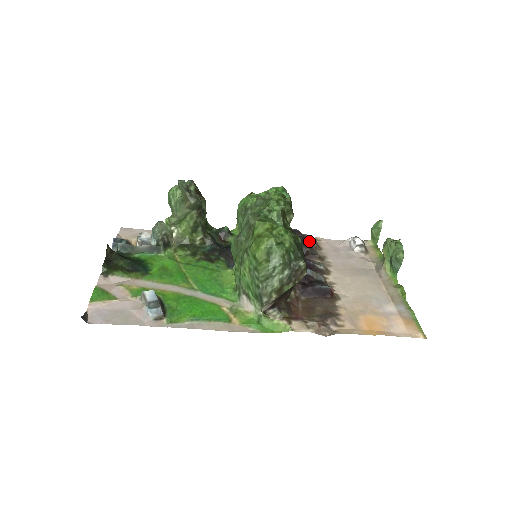
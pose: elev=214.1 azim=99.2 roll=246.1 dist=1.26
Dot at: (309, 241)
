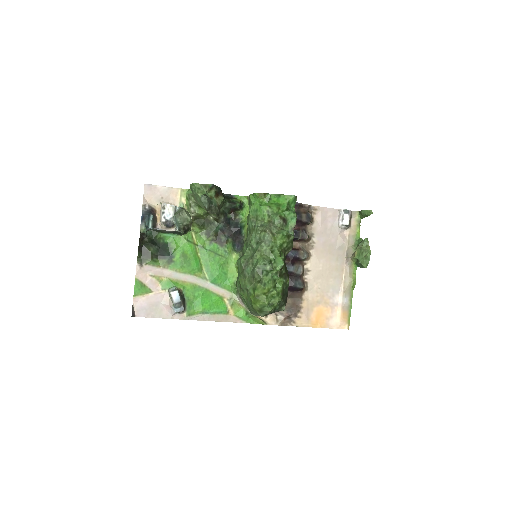
Dot at: (305, 221)
